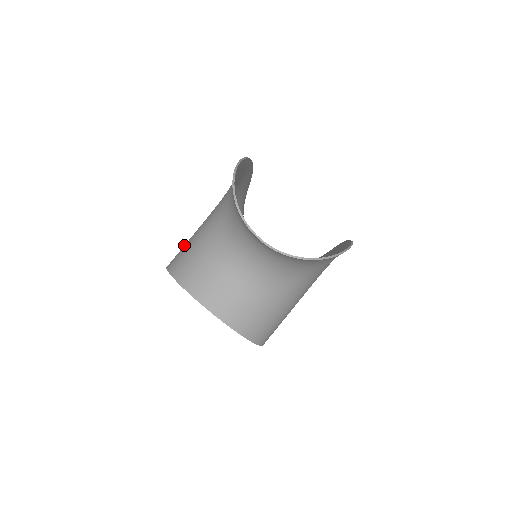
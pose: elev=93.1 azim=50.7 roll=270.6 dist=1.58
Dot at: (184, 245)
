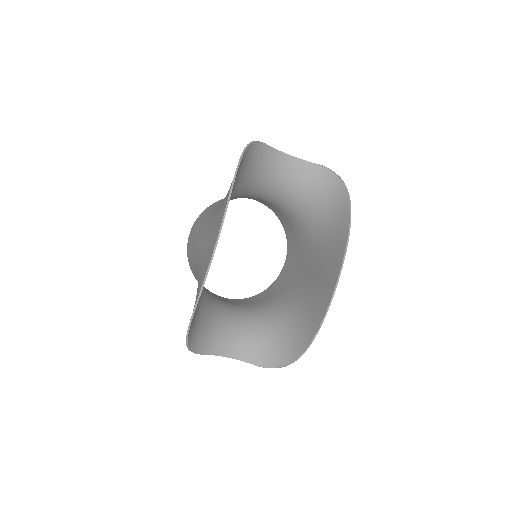
Dot at: (191, 247)
